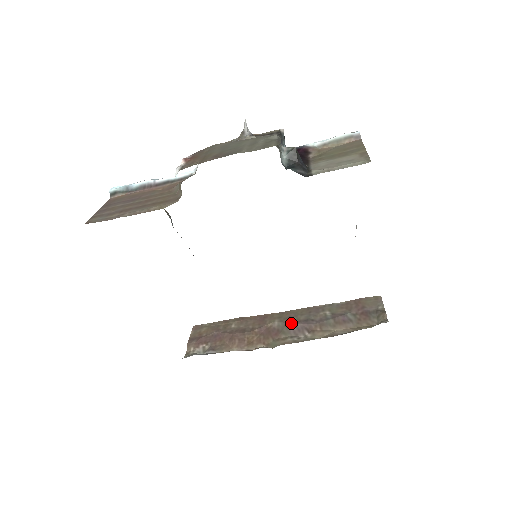
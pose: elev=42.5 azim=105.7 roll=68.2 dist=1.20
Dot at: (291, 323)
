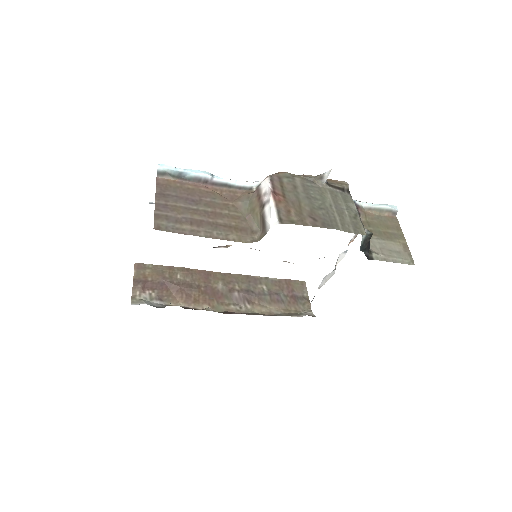
Dot at: (234, 290)
